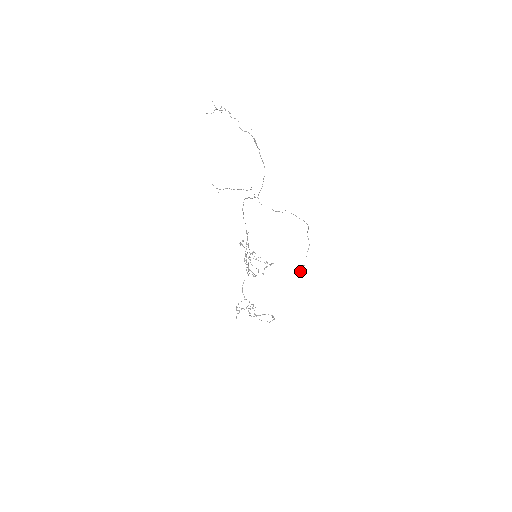
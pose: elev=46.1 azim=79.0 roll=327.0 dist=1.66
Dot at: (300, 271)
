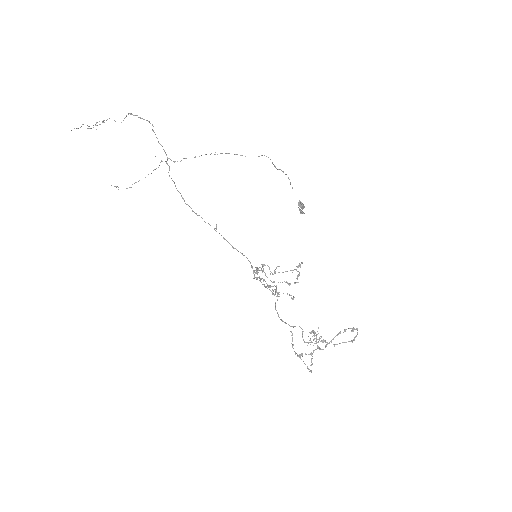
Dot at: (300, 211)
